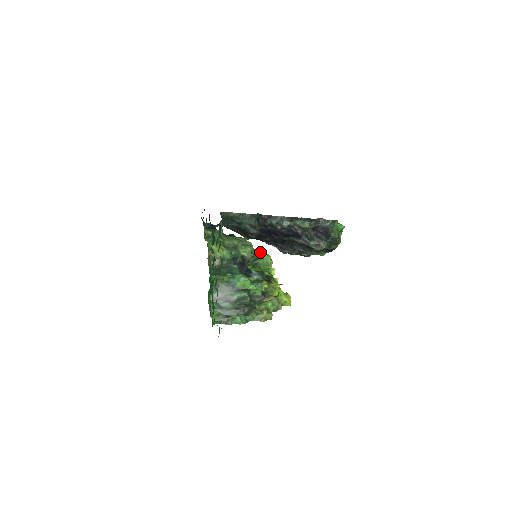
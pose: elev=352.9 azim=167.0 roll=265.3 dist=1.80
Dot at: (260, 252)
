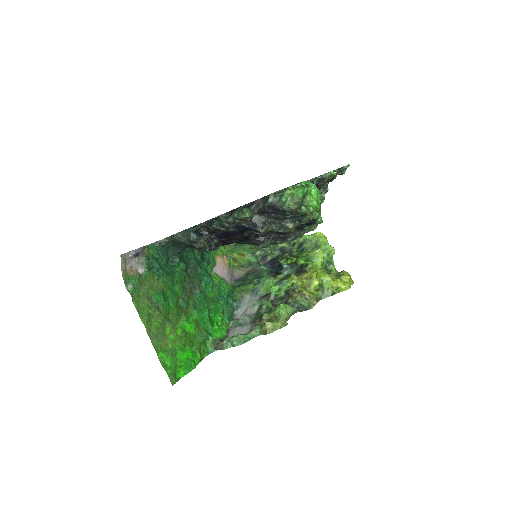
Dot at: occluded
